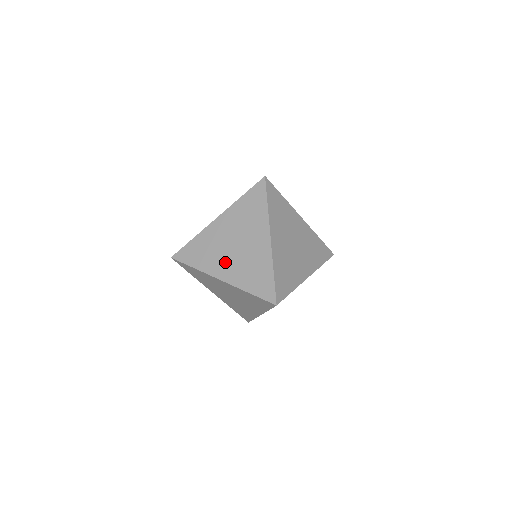
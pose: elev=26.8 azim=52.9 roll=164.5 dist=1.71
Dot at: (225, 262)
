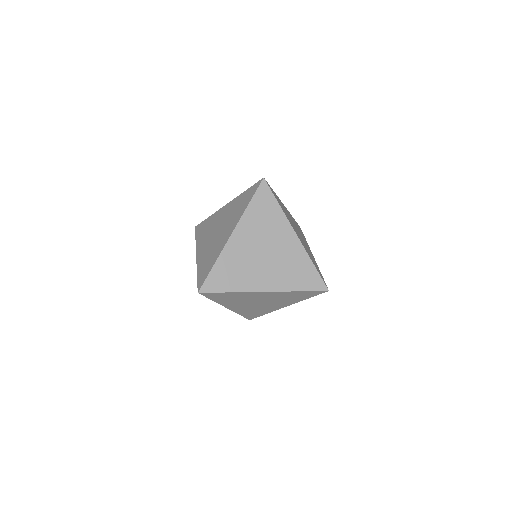
Dot at: (262, 273)
